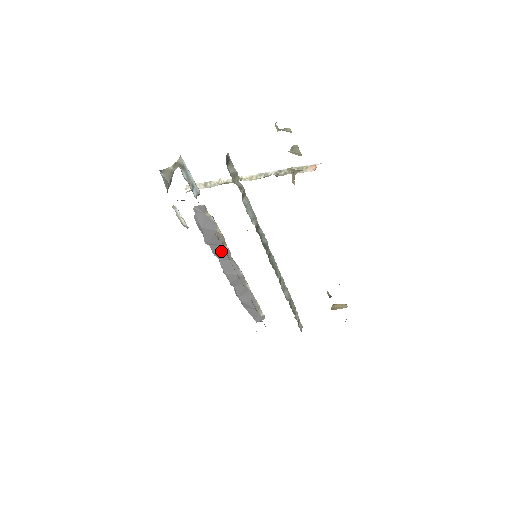
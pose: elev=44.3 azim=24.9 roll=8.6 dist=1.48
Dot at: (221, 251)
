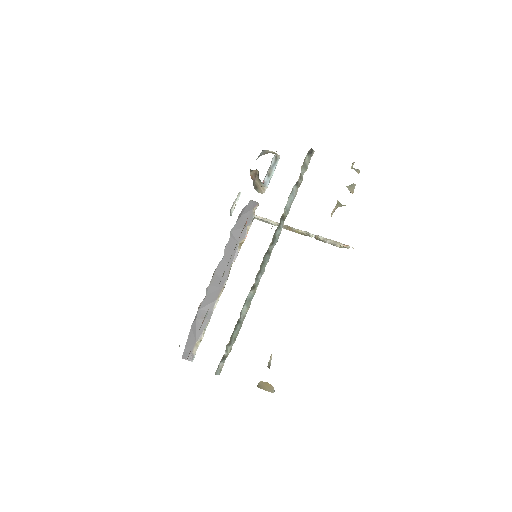
Dot at: (232, 250)
